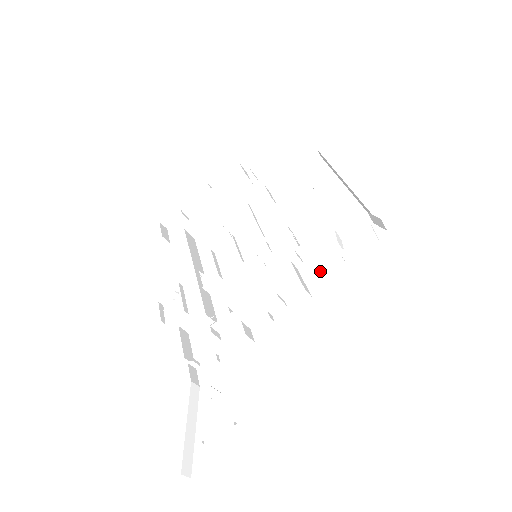
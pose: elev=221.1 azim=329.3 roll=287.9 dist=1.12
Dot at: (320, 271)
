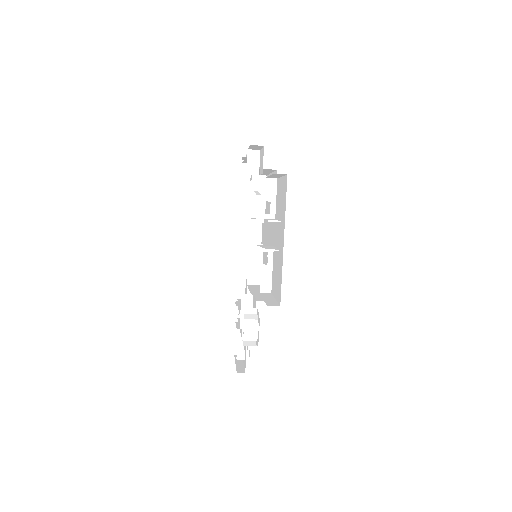
Dot at: occluded
